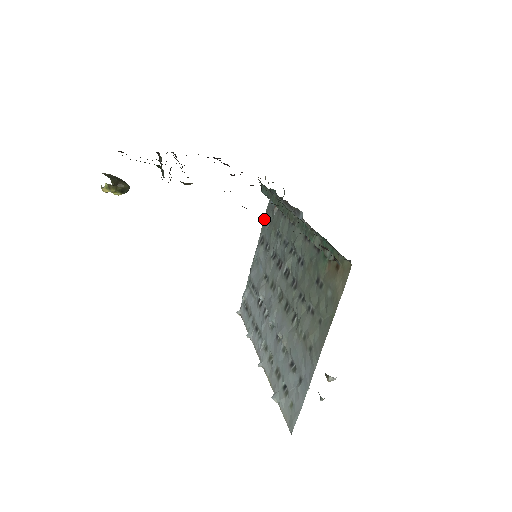
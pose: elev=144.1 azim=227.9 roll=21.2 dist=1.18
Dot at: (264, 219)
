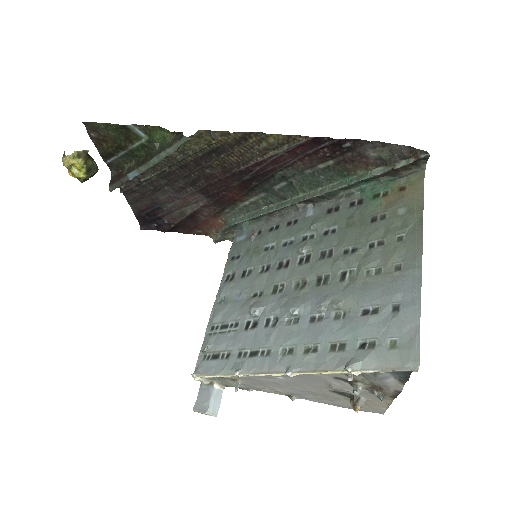
Dot at: (228, 260)
